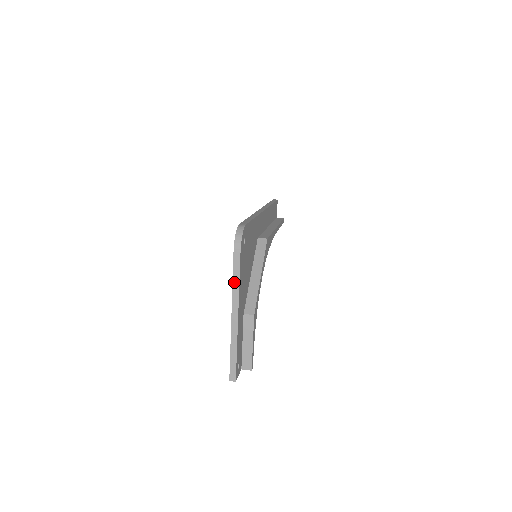
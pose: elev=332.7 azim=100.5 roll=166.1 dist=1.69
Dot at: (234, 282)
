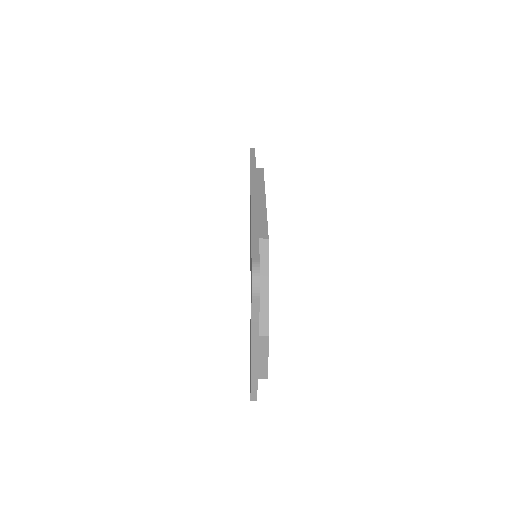
Dot at: (253, 325)
